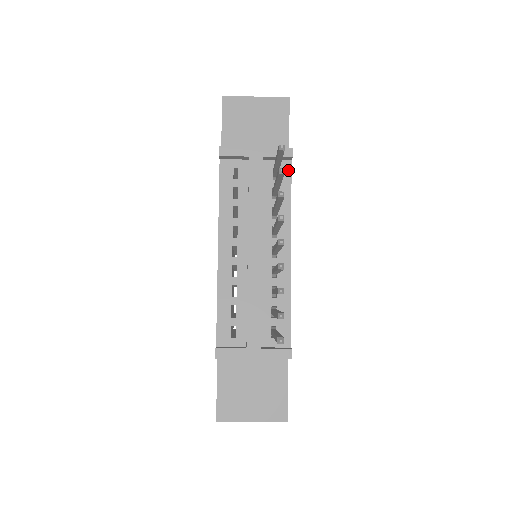
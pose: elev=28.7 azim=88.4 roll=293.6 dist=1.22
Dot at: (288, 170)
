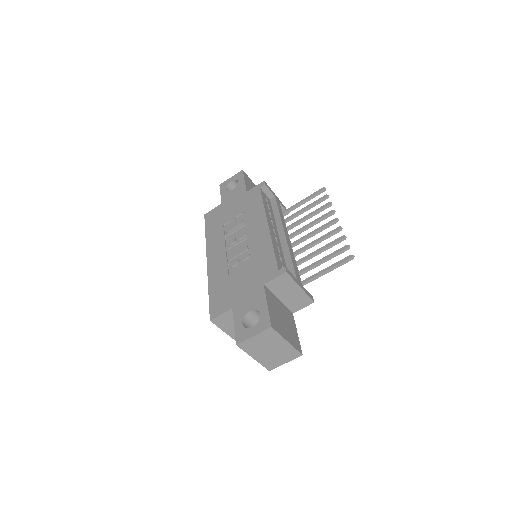
Dot at: occluded
